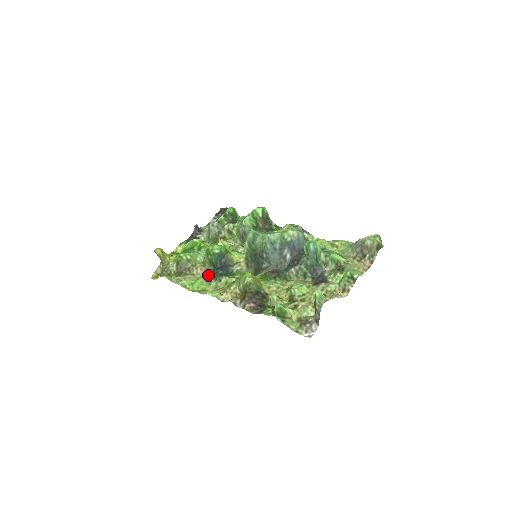
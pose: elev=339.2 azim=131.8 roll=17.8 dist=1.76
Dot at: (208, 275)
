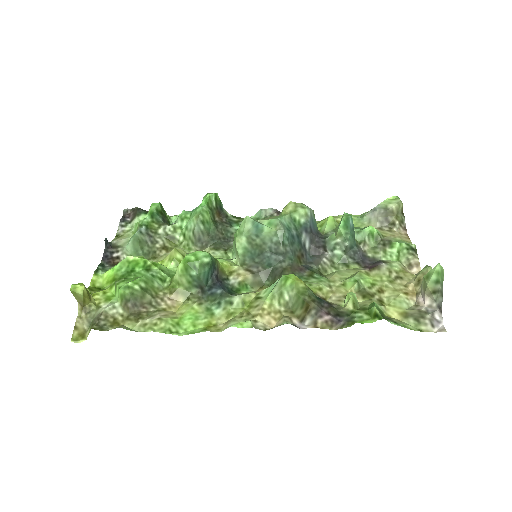
Dot at: (197, 302)
